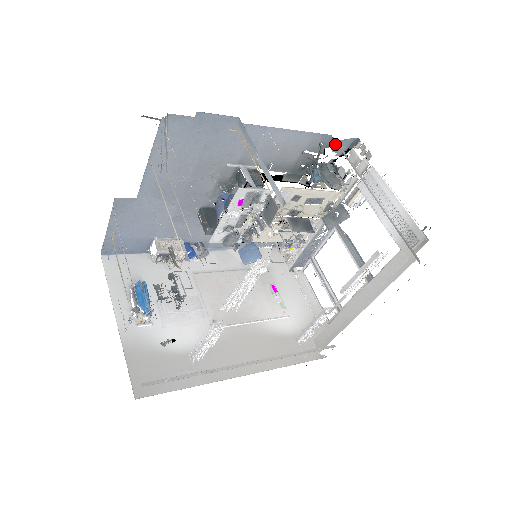
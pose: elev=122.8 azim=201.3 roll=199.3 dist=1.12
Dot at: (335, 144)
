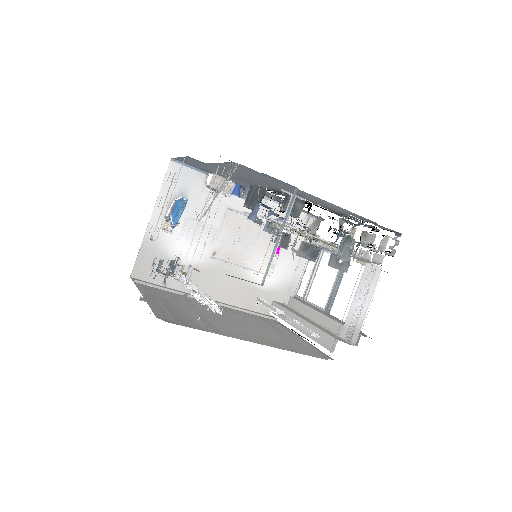
Dot at: (379, 225)
